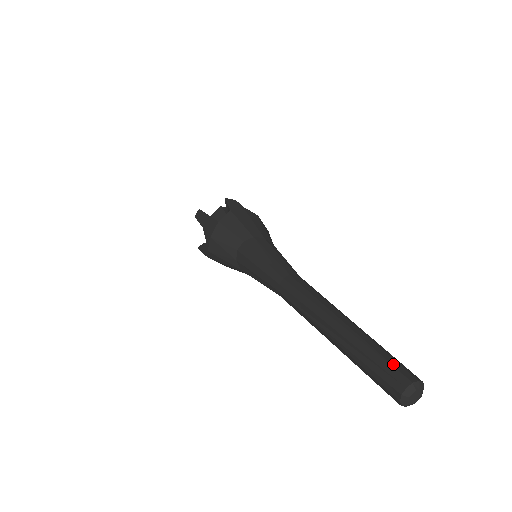
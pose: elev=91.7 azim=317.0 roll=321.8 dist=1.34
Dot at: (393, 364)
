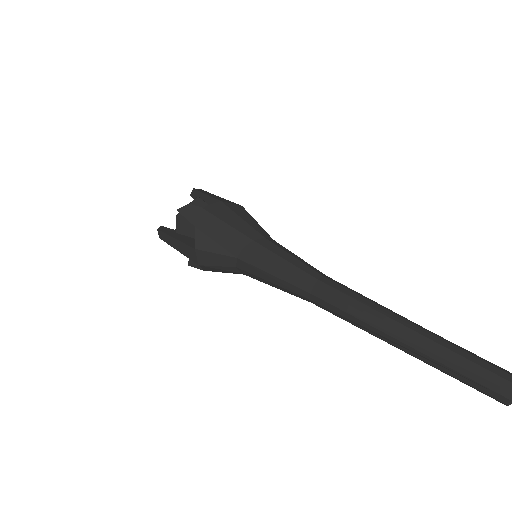
Dot at: (484, 376)
